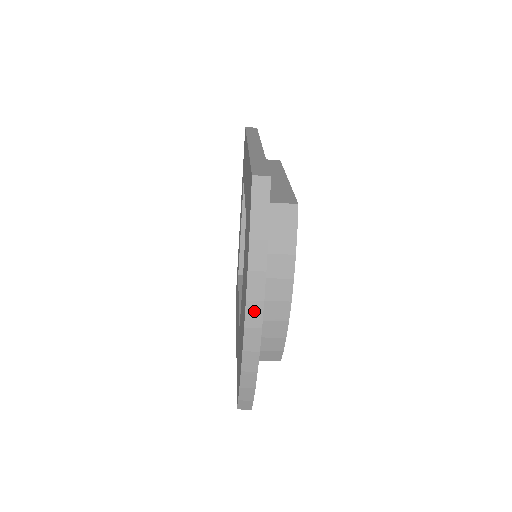
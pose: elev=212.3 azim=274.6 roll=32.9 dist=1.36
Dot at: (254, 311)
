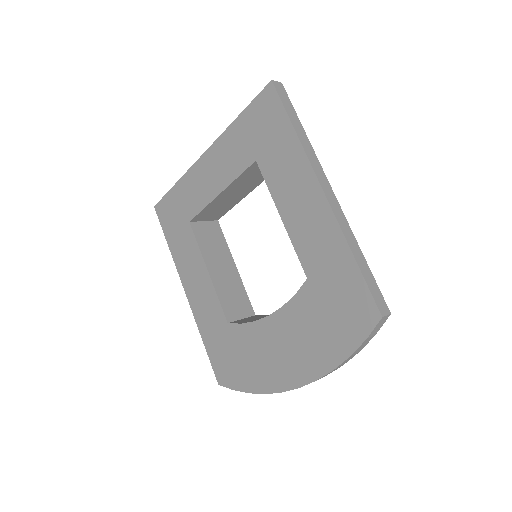
Dot at: occluded
